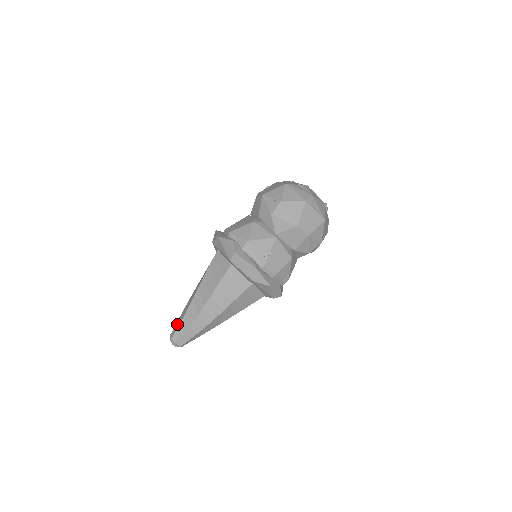
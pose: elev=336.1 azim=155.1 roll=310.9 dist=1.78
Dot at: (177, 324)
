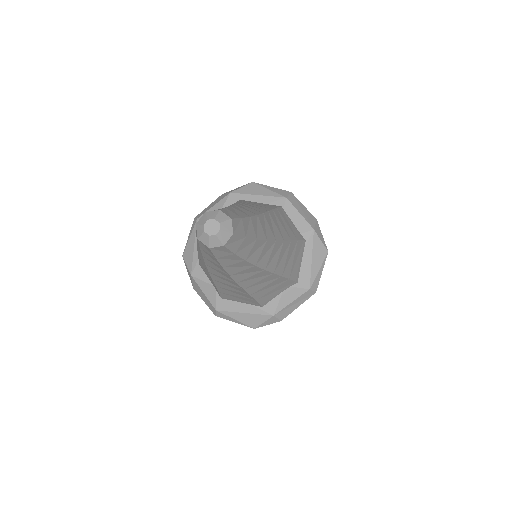
Dot at: occluded
